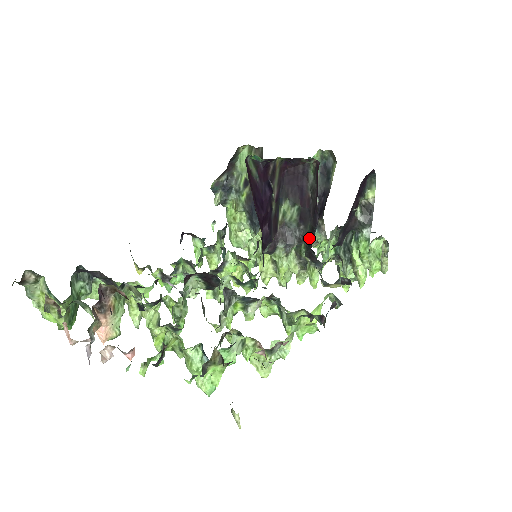
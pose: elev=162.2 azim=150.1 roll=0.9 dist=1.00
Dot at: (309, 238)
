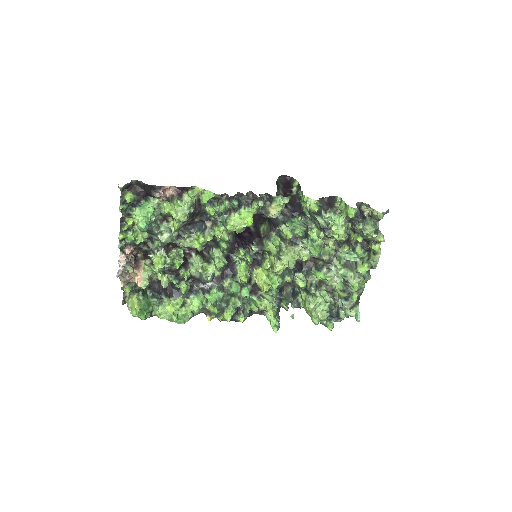
Dot at: occluded
